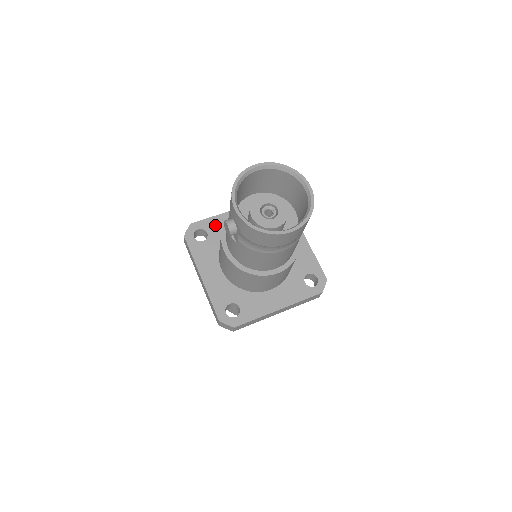
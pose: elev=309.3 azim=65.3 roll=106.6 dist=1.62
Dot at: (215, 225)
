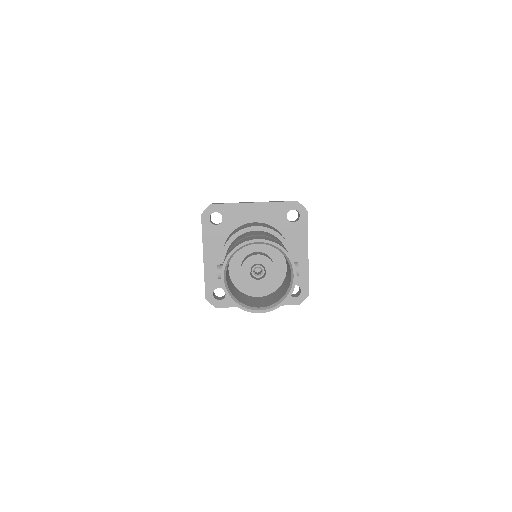
Dot at: (232, 213)
